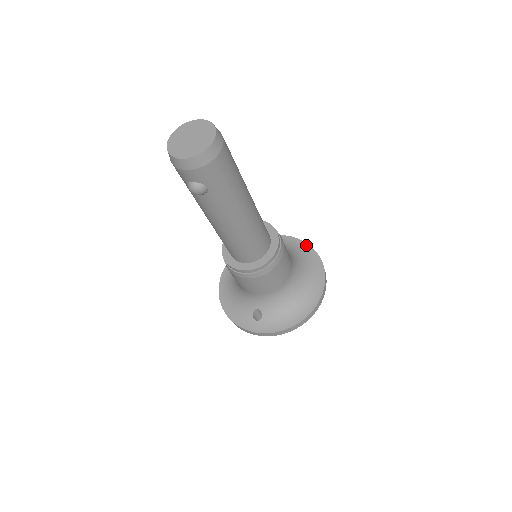
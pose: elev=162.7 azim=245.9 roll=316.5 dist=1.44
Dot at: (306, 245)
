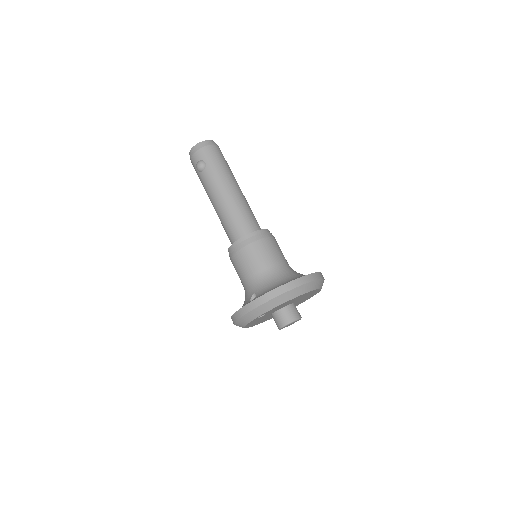
Dot at: occluded
